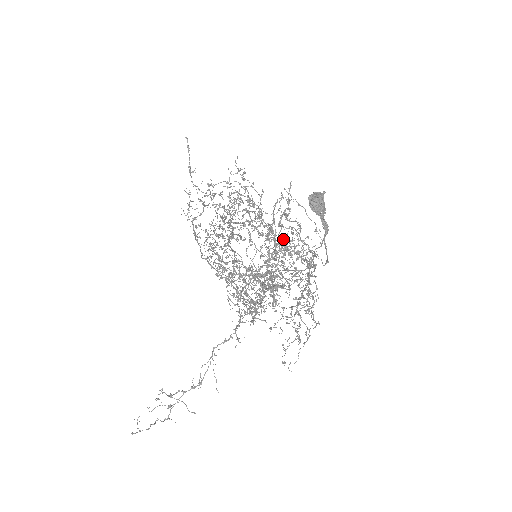
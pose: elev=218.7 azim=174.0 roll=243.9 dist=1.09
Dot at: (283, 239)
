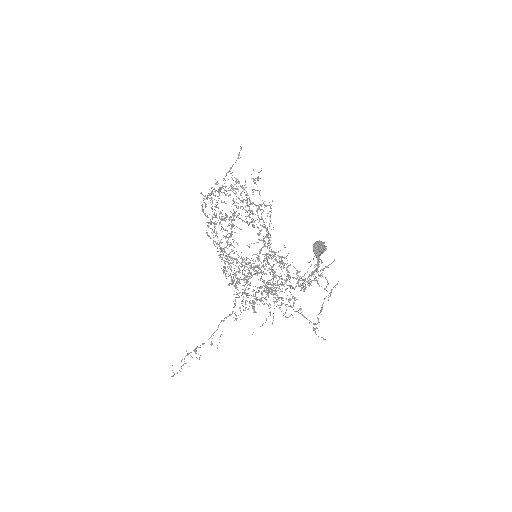
Dot at: occluded
